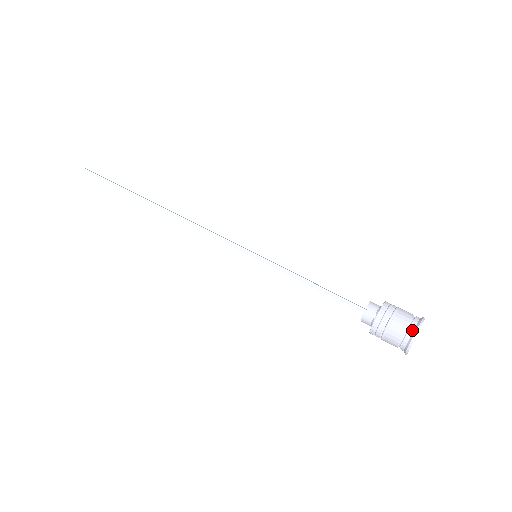
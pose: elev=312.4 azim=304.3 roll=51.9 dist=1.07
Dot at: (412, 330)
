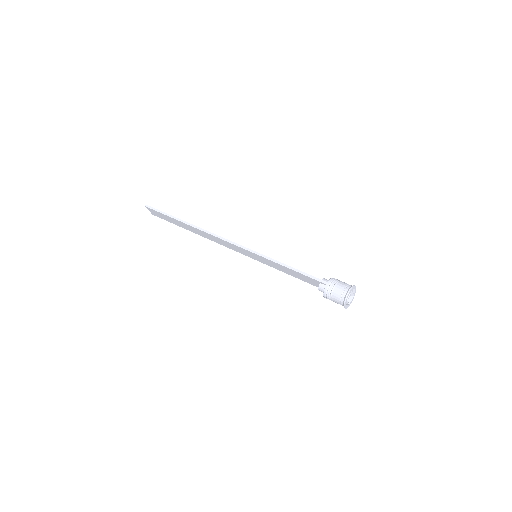
Dot at: (347, 289)
